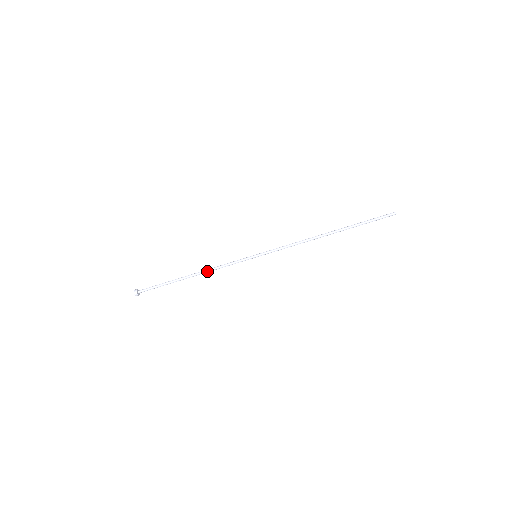
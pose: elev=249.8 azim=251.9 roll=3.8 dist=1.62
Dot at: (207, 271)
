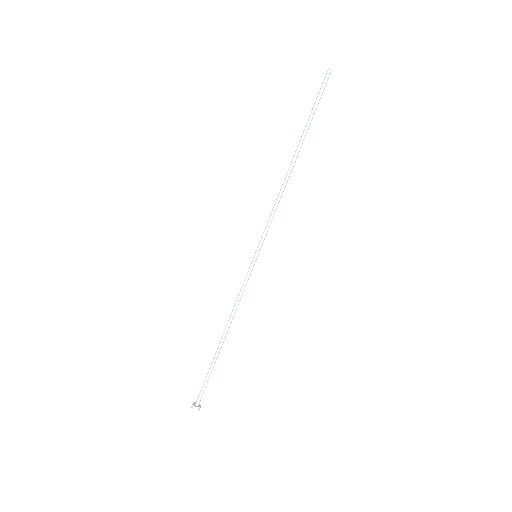
Dot at: (231, 319)
